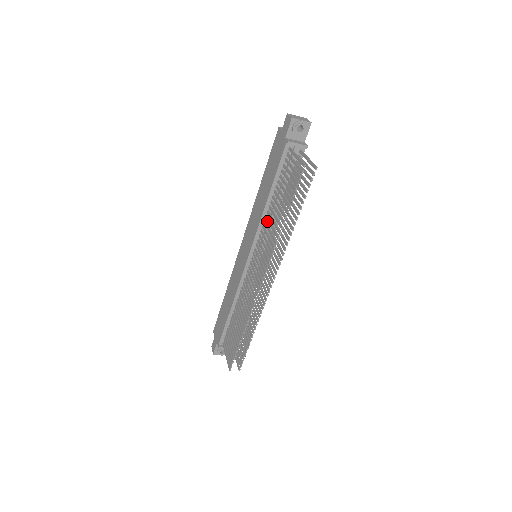
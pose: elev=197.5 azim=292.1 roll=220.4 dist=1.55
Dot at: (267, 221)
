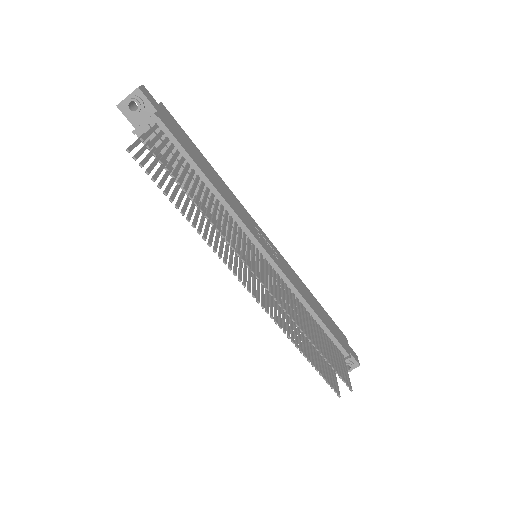
Dot at: (209, 221)
